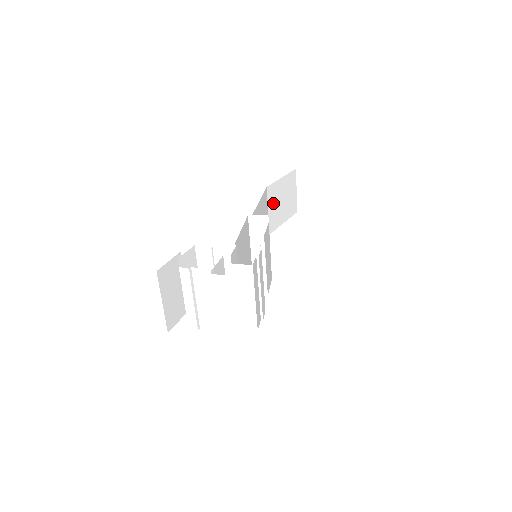
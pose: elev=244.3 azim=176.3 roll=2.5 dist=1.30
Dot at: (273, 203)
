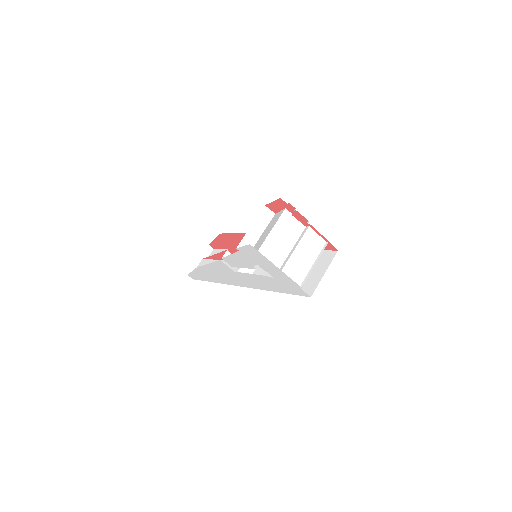
Dot at: occluded
